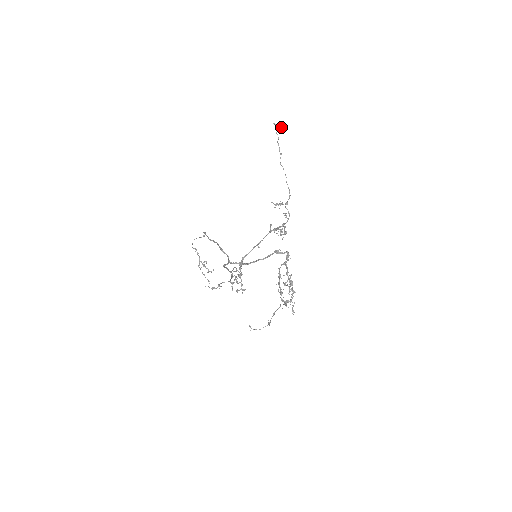
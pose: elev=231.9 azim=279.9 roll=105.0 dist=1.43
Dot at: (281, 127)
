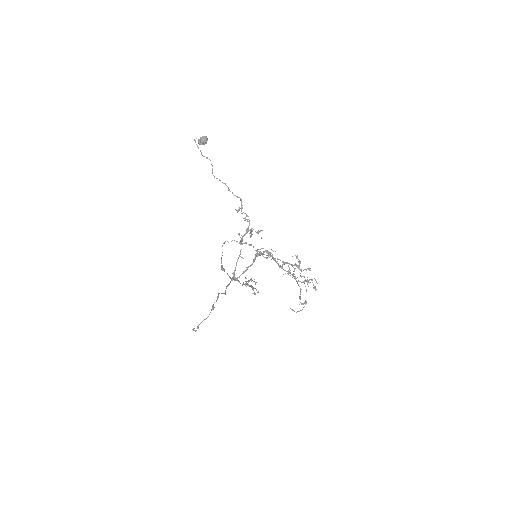
Dot at: (200, 139)
